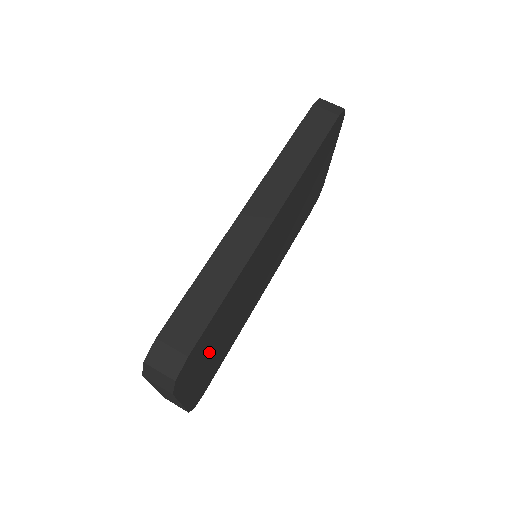
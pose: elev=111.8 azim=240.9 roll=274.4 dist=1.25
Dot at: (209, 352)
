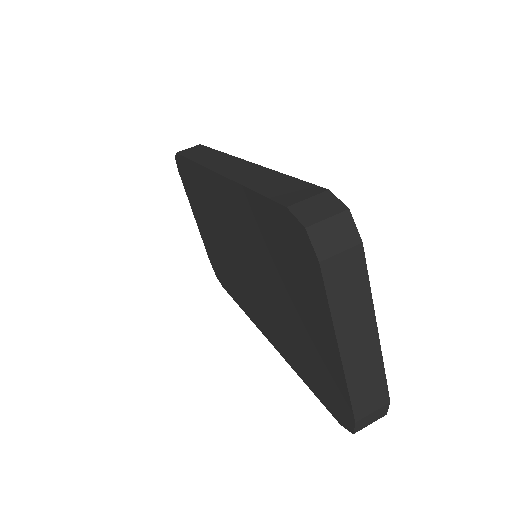
Dot at: occluded
